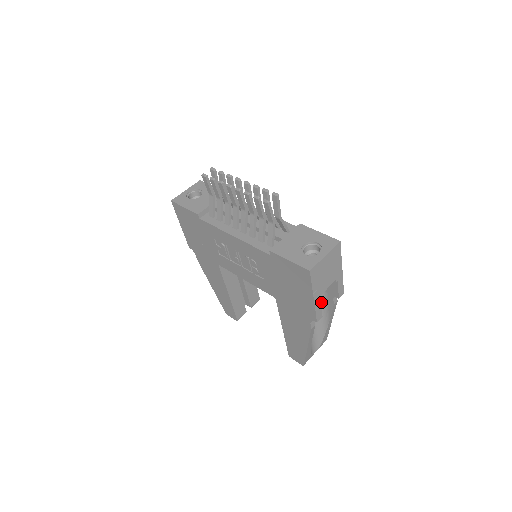
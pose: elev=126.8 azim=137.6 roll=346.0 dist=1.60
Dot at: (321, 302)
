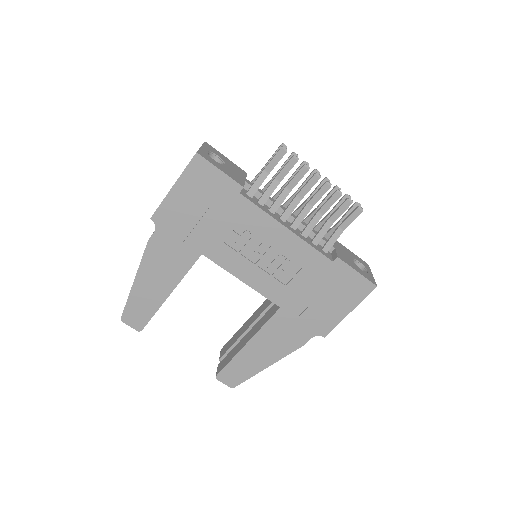
Dot at: occluded
